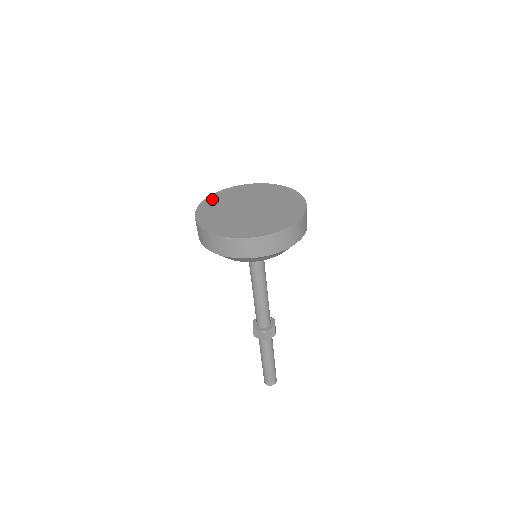
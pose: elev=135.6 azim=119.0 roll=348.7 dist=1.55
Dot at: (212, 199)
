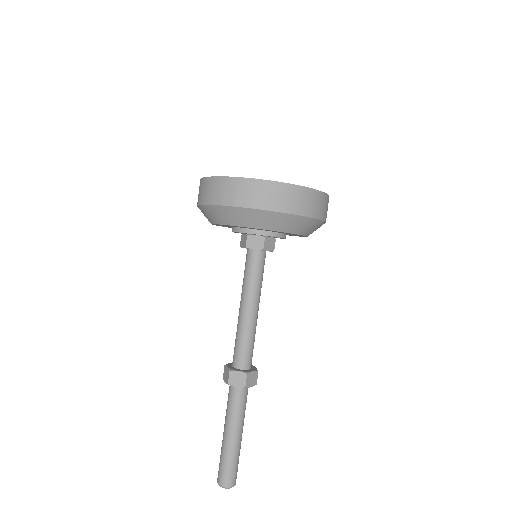
Dot at: occluded
